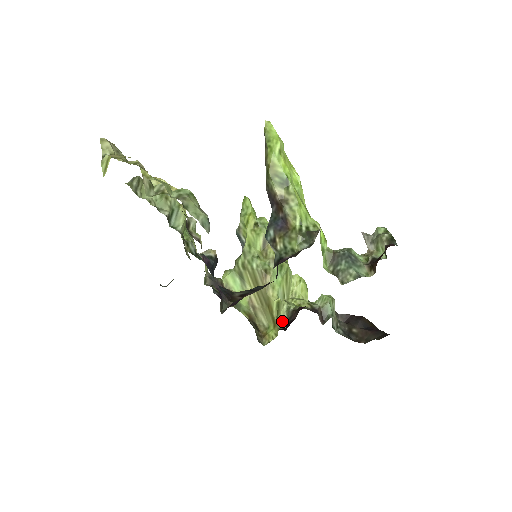
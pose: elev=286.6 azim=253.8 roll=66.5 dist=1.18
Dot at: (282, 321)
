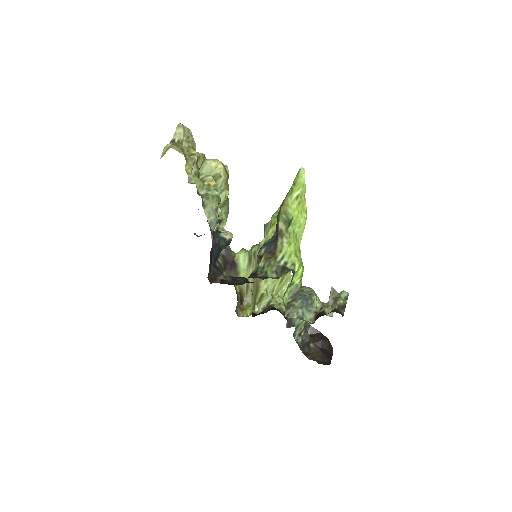
Dot at: (261, 308)
